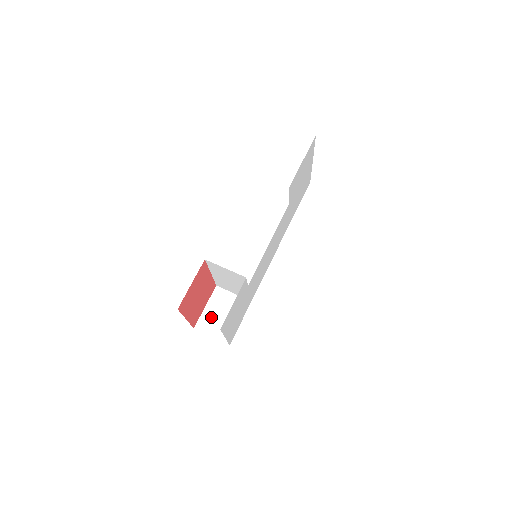
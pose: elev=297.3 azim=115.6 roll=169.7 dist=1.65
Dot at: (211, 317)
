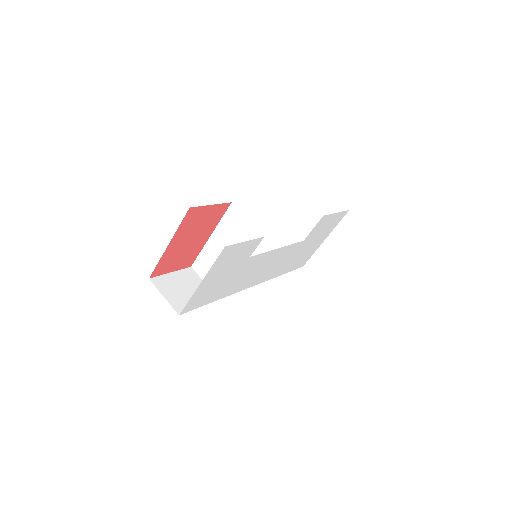
Dot at: (172, 283)
